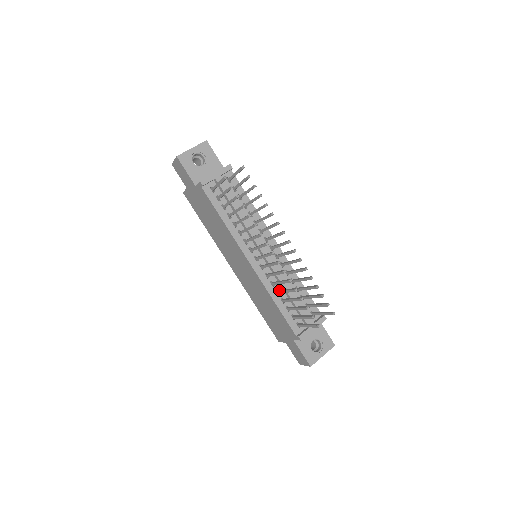
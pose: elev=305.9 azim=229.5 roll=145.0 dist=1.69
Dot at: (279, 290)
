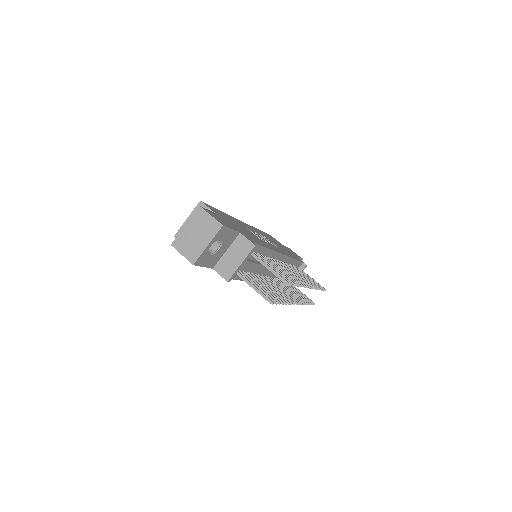
Dot at: occluded
